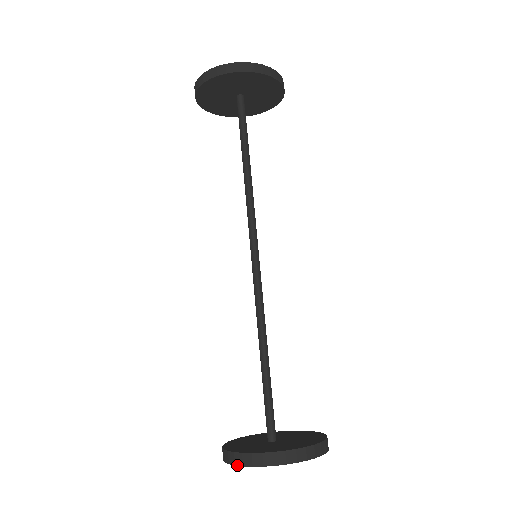
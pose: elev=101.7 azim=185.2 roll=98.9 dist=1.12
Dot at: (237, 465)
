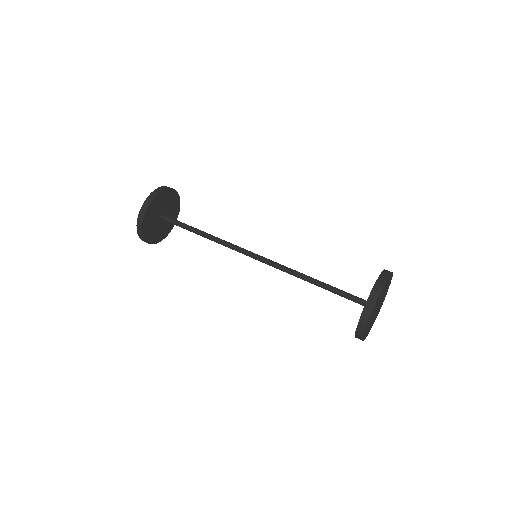
Dot at: (364, 330)
